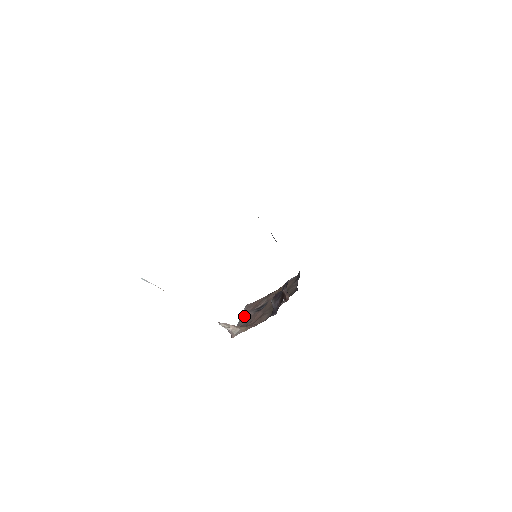
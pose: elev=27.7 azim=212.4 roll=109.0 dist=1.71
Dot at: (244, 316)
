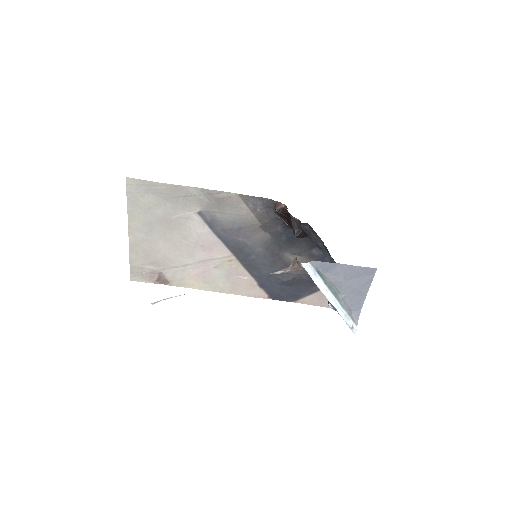
Dot at: occluded
